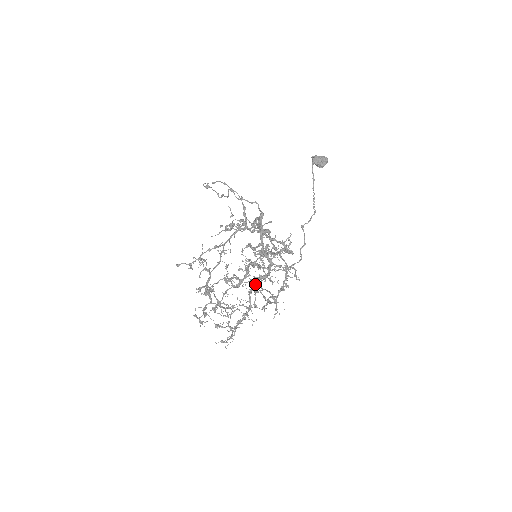
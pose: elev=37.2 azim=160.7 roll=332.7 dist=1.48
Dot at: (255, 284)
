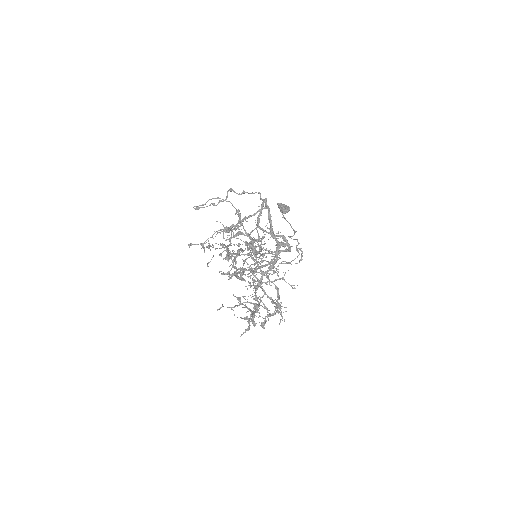
Dot at: (259, 282)
